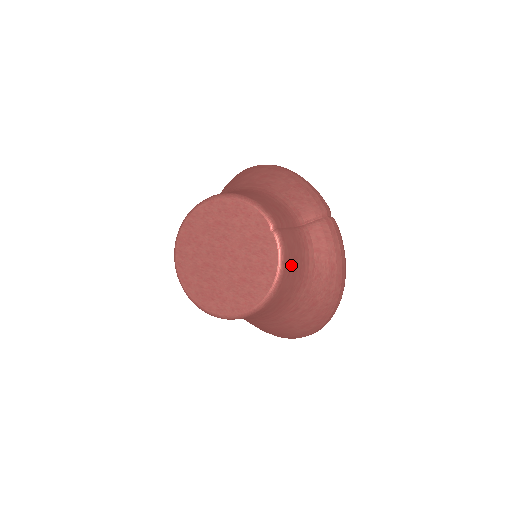
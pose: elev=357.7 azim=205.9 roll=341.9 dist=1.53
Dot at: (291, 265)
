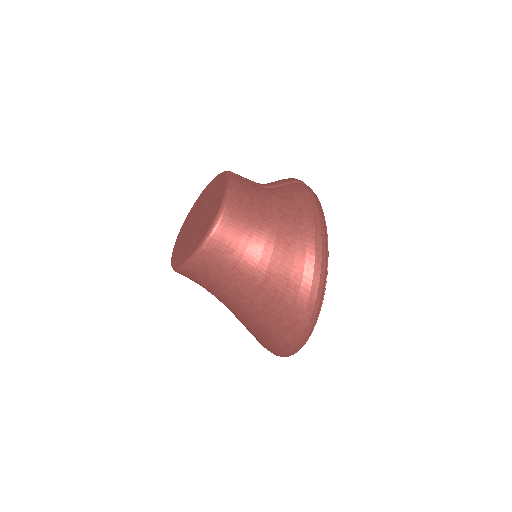
Dot at: (243, 196)
